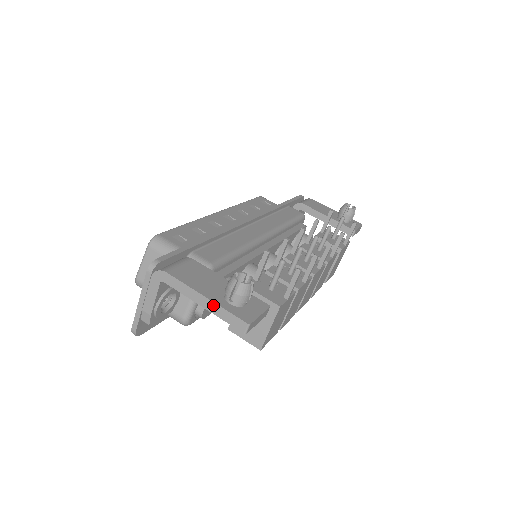
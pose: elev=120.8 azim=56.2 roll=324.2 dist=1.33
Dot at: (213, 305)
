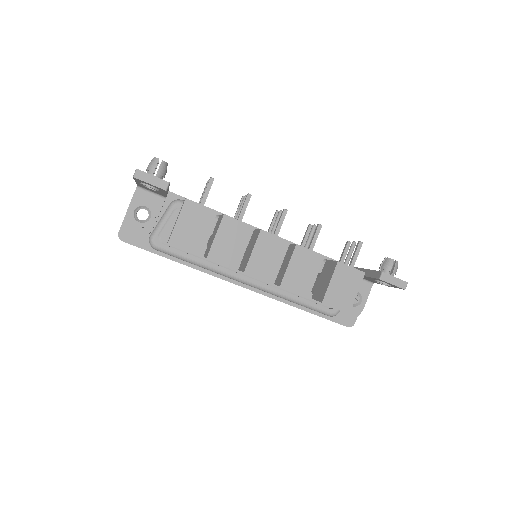
Dot at: occluded
